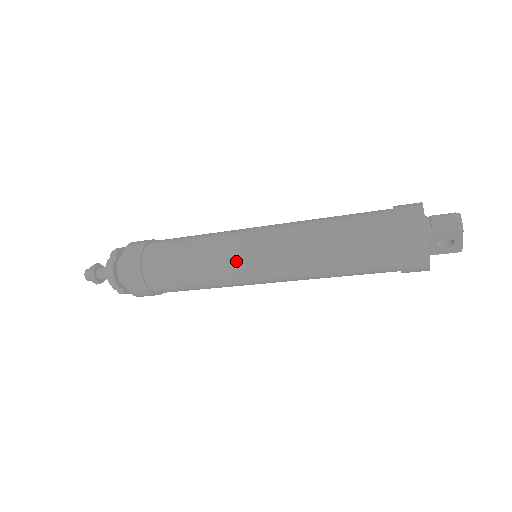
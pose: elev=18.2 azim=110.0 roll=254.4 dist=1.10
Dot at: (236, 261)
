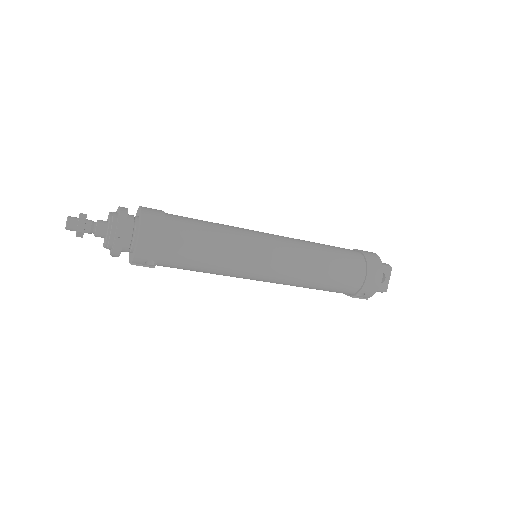
Dot at: (257, 238)
